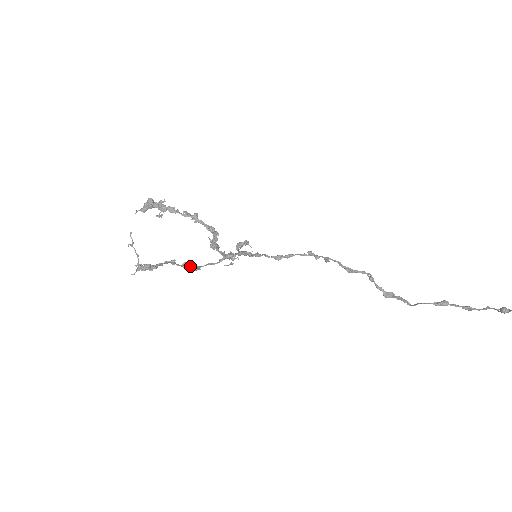
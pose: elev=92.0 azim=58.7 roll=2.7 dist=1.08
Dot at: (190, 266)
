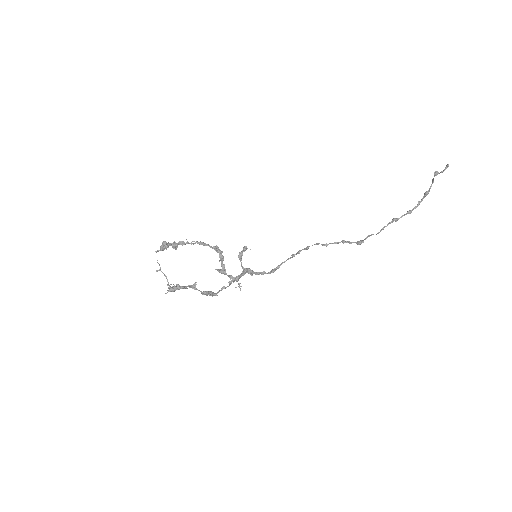
Dot at: (208, 291)
